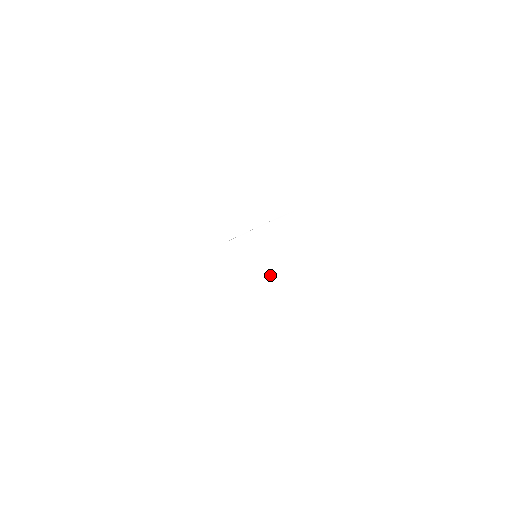
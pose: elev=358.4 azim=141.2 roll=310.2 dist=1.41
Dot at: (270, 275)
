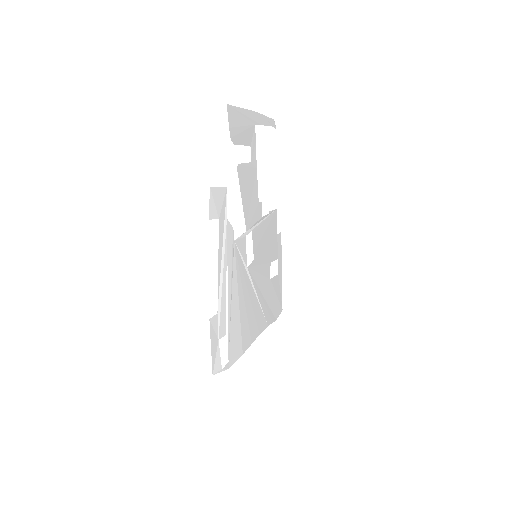
Dot at: (261, 281)
